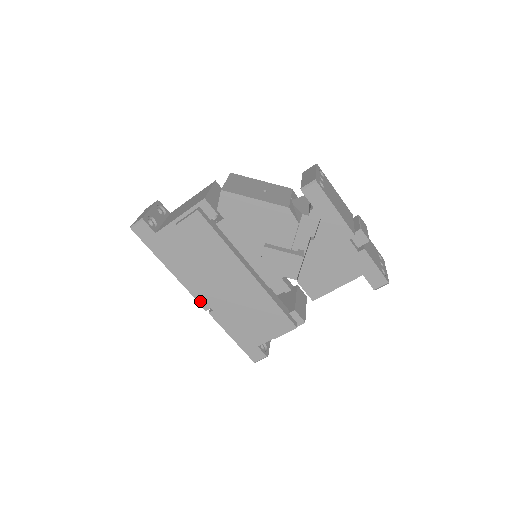
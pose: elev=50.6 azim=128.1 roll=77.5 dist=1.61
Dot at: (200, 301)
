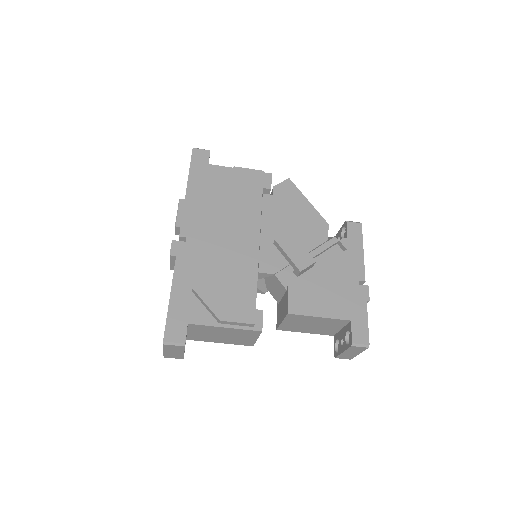
Dot at: (182, 236)
